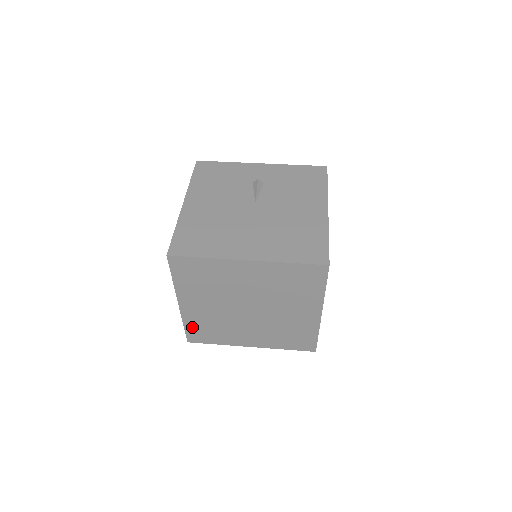
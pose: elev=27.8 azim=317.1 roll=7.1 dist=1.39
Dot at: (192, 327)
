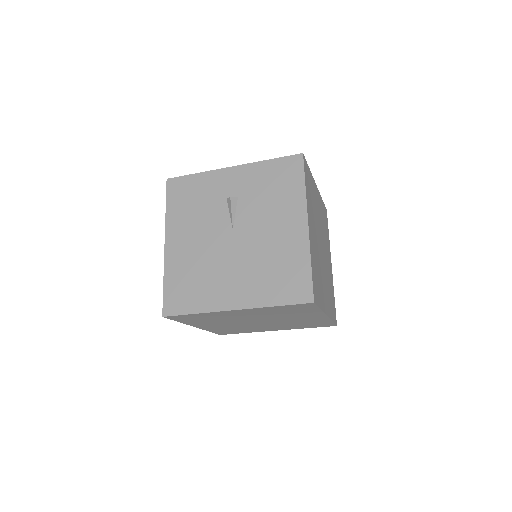
Dot at: (217, 331)
